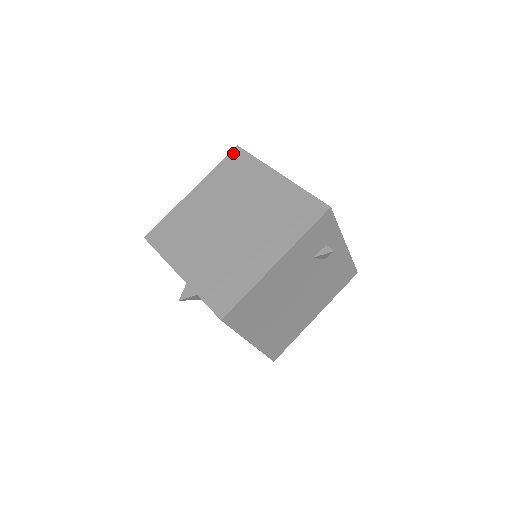
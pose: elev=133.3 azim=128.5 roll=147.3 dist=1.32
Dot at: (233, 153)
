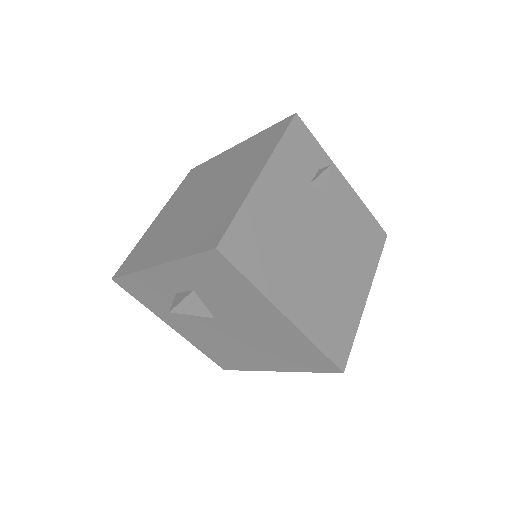
Dot at: (189, 174)
